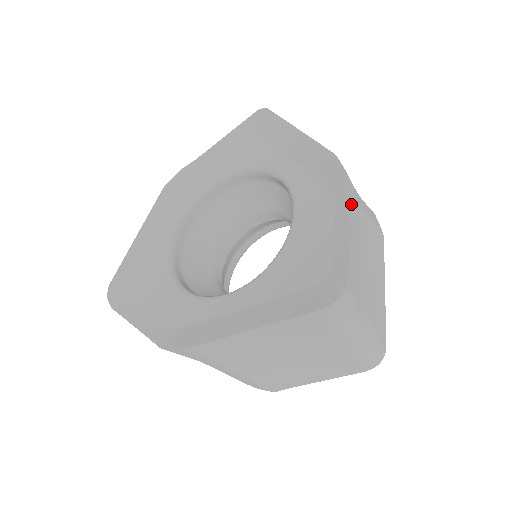
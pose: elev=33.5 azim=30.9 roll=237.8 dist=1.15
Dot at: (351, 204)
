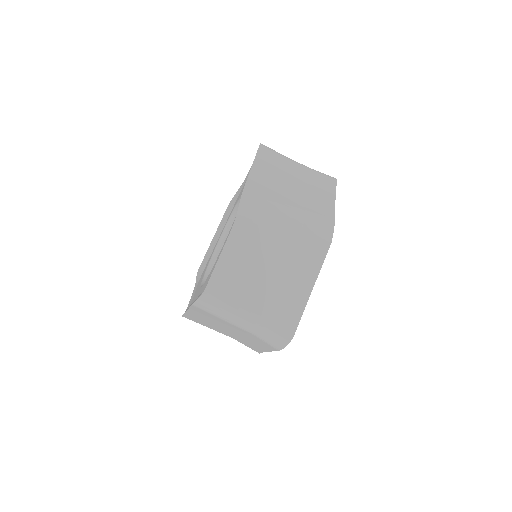
Dot at: (235, 232)
